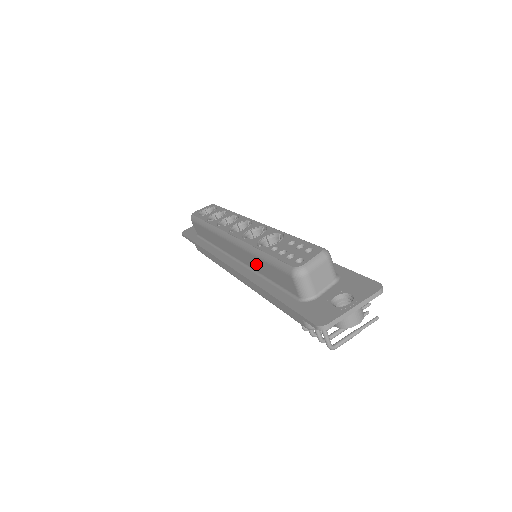
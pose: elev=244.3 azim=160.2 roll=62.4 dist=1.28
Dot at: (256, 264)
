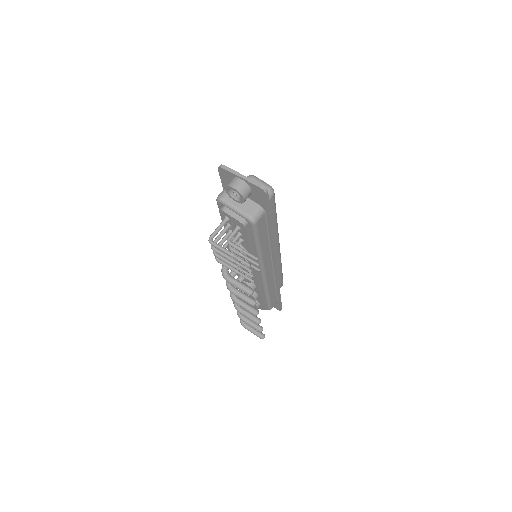
Dot at: occluded
